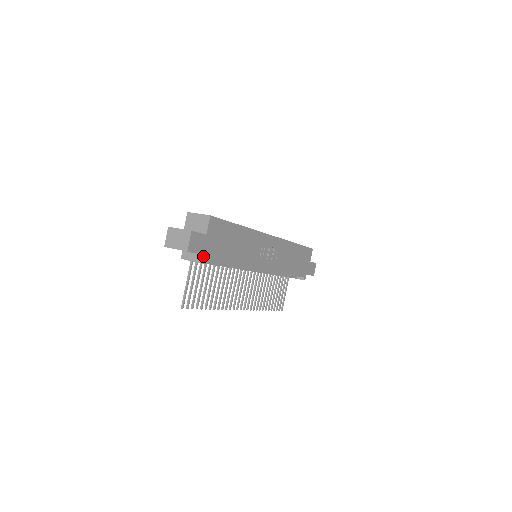
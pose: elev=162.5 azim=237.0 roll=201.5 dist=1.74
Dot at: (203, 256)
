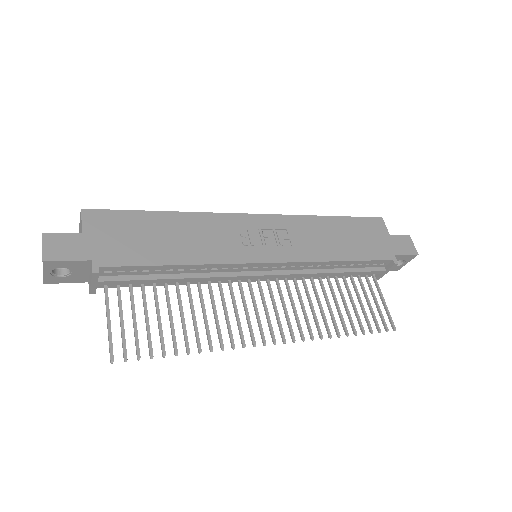
Dot at: (91, 264)
